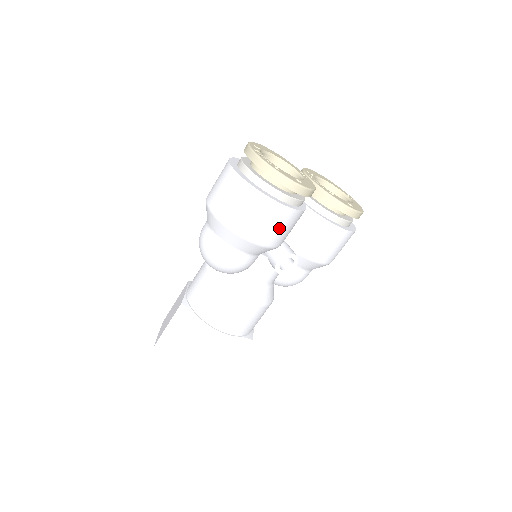
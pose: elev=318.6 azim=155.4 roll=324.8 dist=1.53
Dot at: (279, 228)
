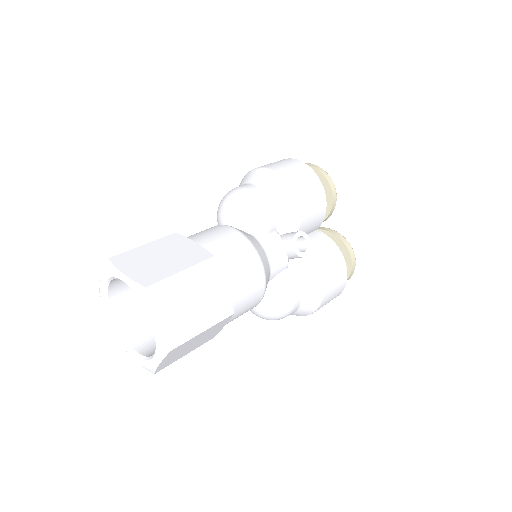
Dot at: (312, 200)
